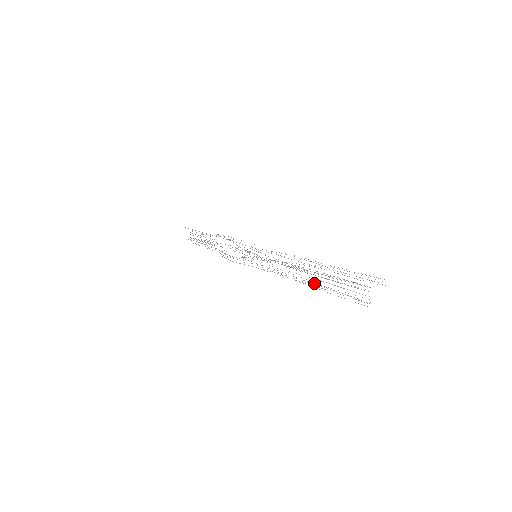
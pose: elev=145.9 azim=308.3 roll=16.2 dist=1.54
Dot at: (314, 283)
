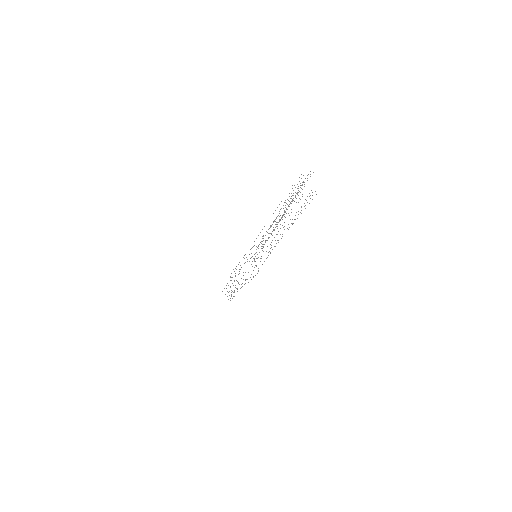
Dot at: occluded
